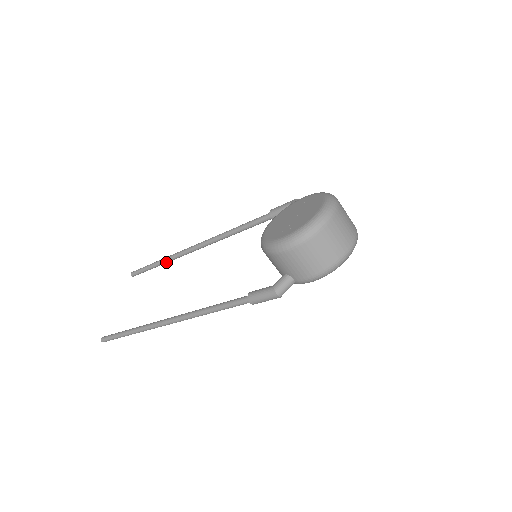
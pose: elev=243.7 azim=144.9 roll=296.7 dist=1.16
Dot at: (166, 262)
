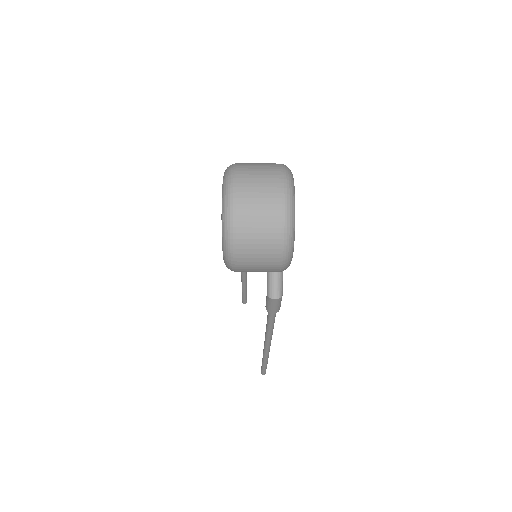
Dot at: (245, 283)
